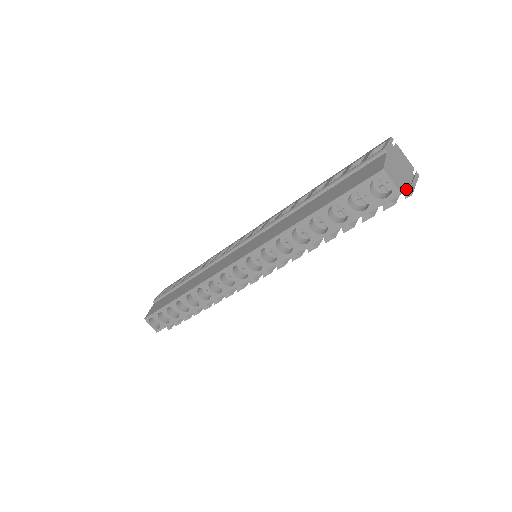
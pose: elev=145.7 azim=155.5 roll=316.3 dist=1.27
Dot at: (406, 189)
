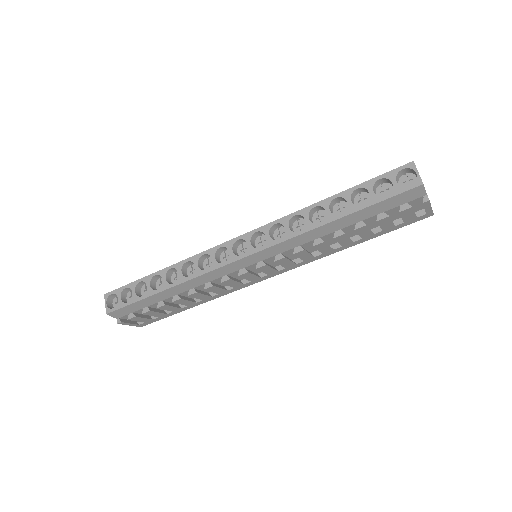
Dot at: occluded
